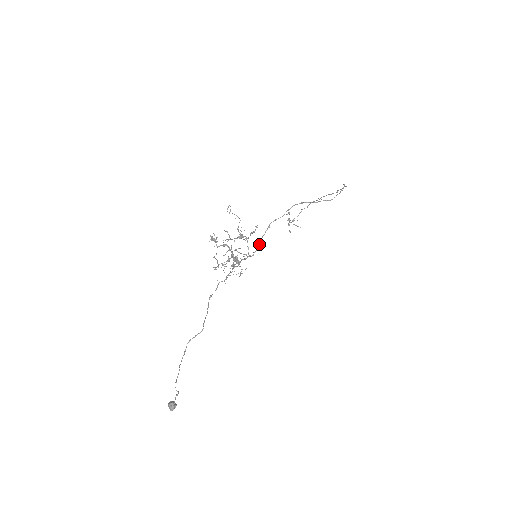
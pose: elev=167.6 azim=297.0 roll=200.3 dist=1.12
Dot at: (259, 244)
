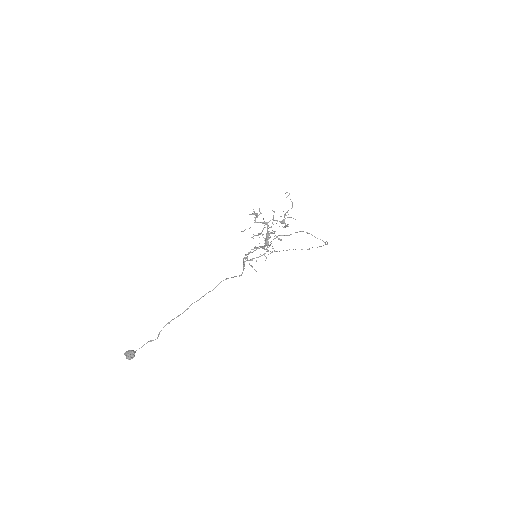
Dot at: occluded
